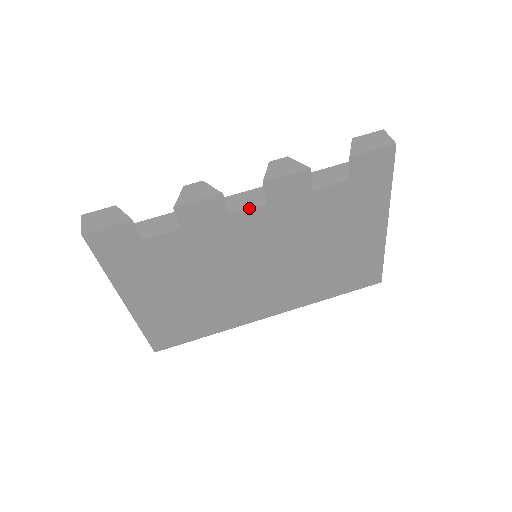
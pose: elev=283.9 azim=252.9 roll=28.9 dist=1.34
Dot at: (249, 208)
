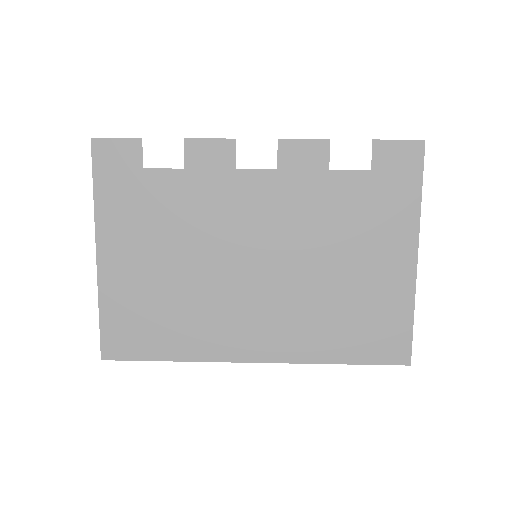
Dot at: (259, 169)
